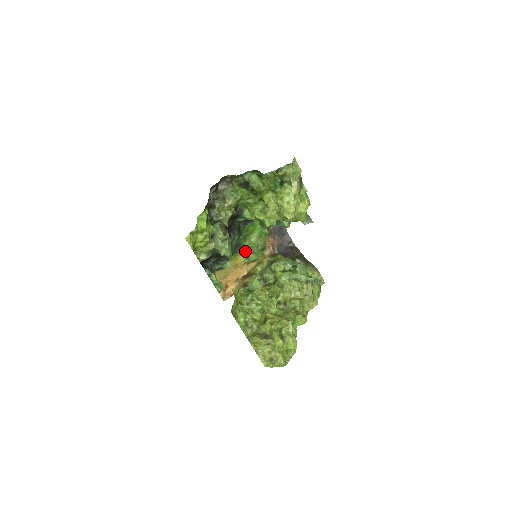
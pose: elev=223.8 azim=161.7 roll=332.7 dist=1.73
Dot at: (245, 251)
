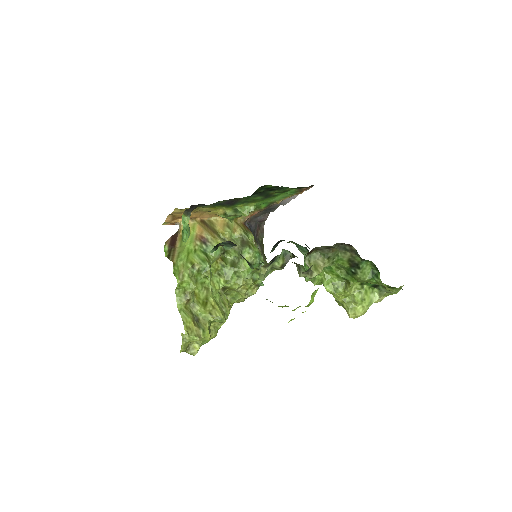
Dot at: (231, 209)
